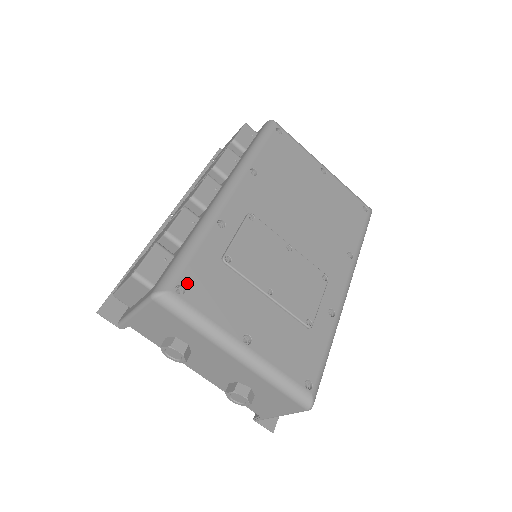
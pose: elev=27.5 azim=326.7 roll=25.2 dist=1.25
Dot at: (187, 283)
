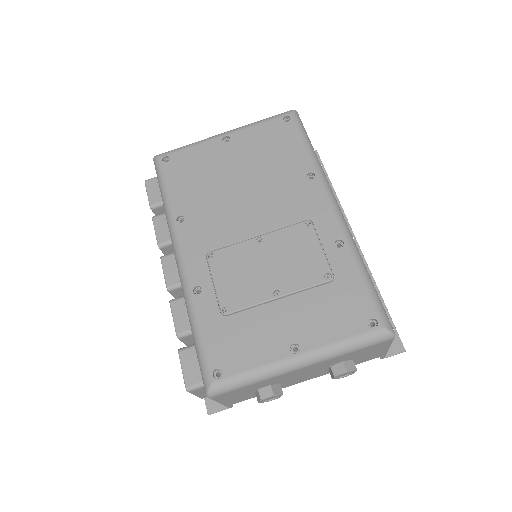
Dot at: (217, 363)
